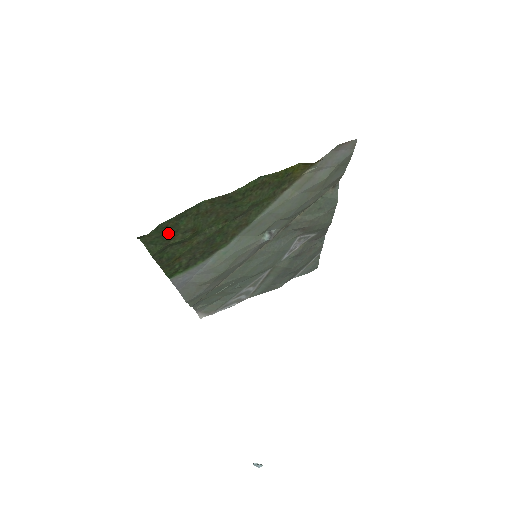
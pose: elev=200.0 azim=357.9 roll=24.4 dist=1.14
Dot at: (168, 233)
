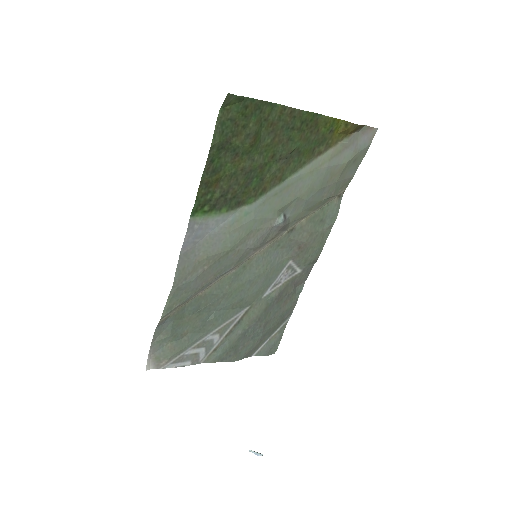
Dot at: (239, 122)
